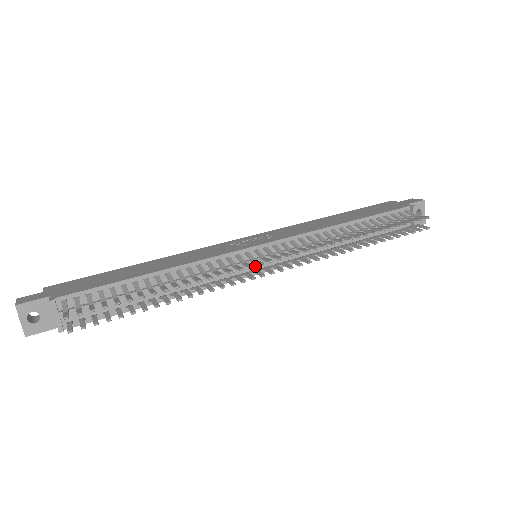
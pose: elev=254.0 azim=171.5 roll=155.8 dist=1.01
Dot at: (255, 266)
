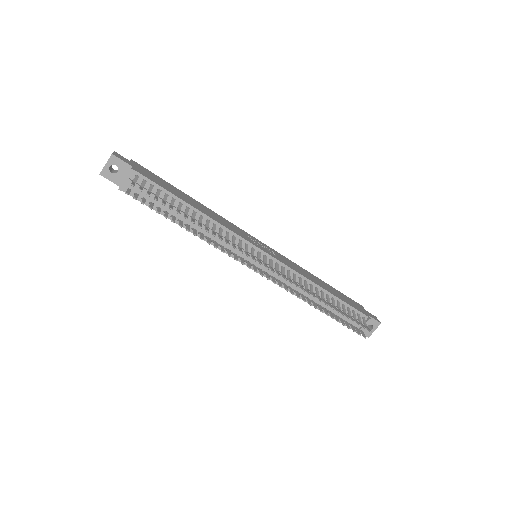
Dot at: (250, 260)
